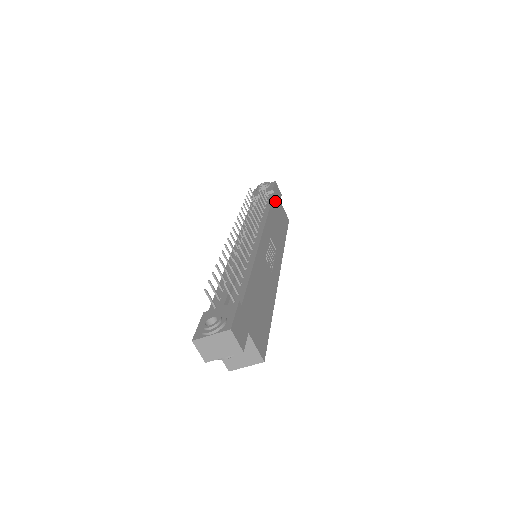
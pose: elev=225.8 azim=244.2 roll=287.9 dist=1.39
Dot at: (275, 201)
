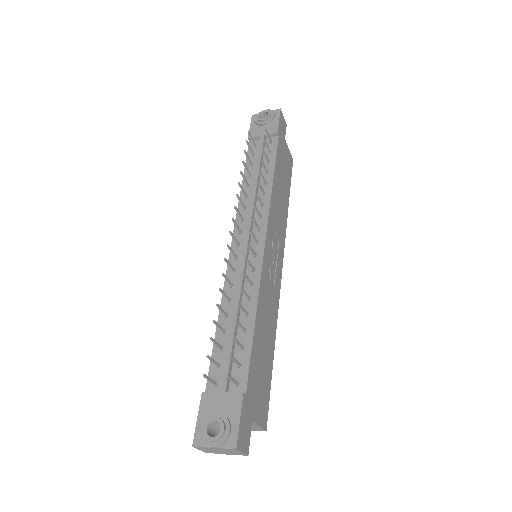
Dot at: (279, 150)
